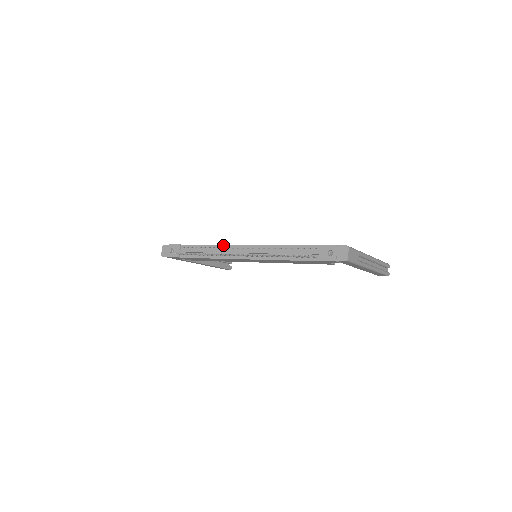
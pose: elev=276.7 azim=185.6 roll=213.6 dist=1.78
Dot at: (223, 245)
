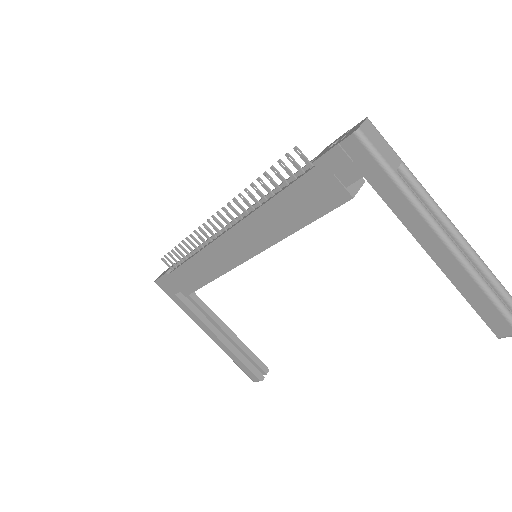
Dot at: occluded
